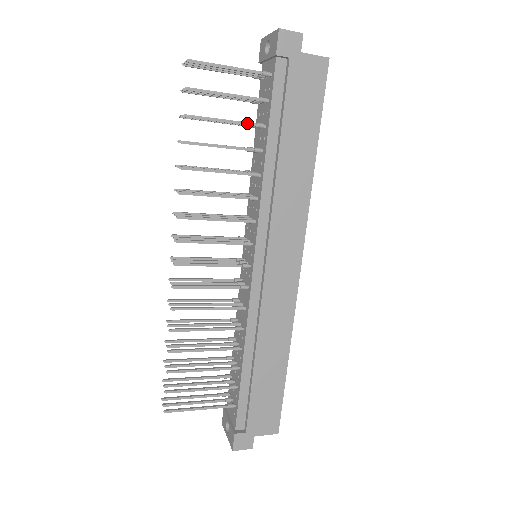
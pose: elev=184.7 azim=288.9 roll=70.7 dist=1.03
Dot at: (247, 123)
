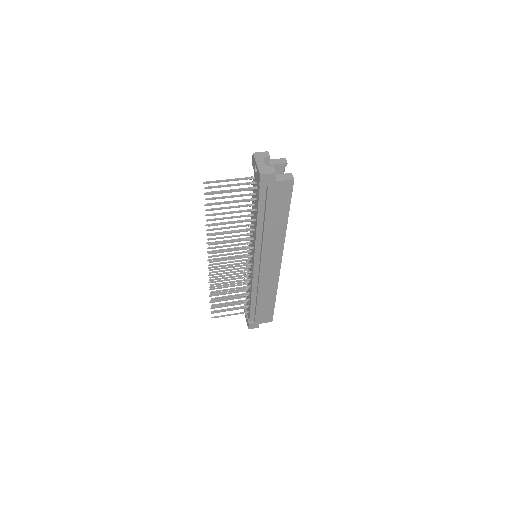
Dot at: (245, 211)
